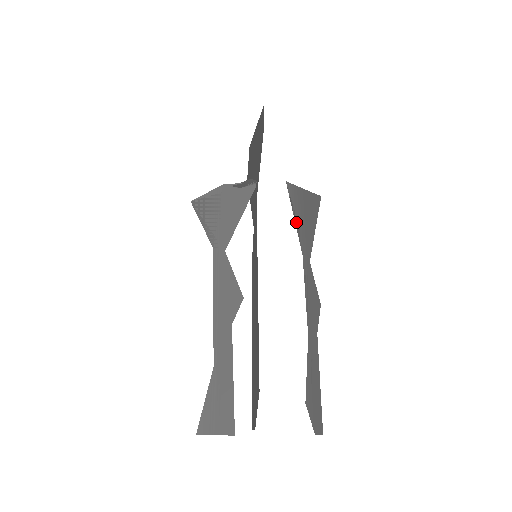
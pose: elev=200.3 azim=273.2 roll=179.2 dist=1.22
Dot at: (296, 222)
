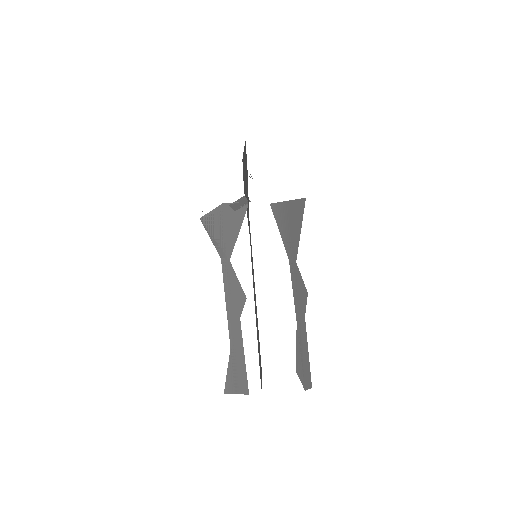
Dot at: (282, 235)
